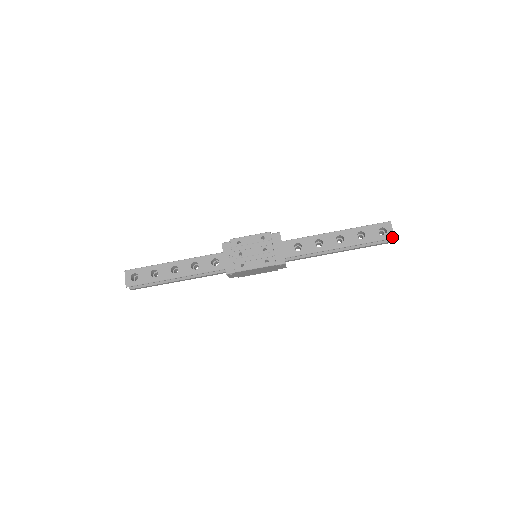
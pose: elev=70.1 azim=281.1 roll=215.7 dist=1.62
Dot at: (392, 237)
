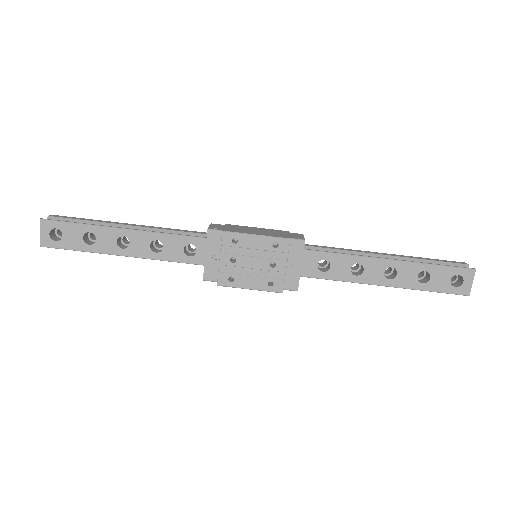
Dot at: (466, 294)
